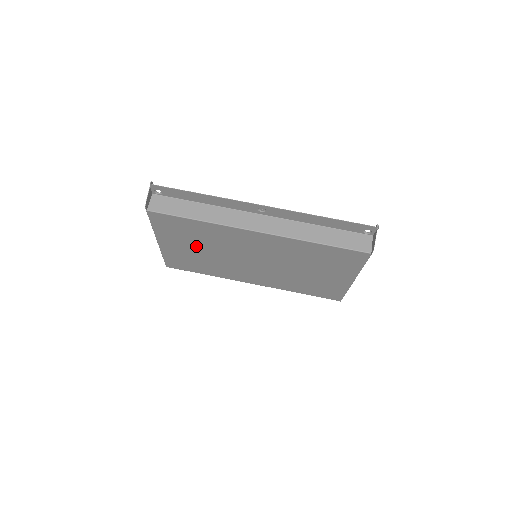
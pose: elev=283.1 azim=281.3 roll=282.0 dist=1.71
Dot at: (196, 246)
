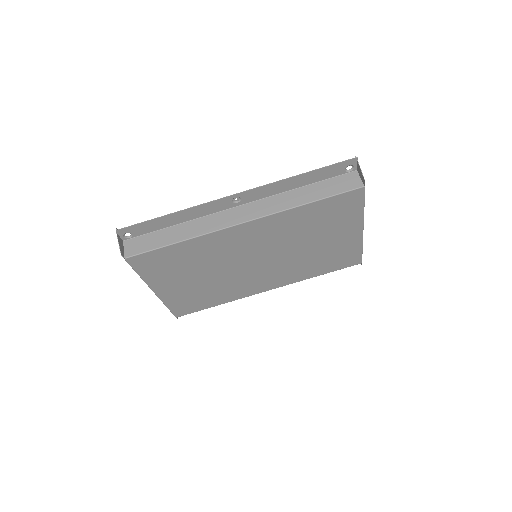
Dot at: (193, 275)
